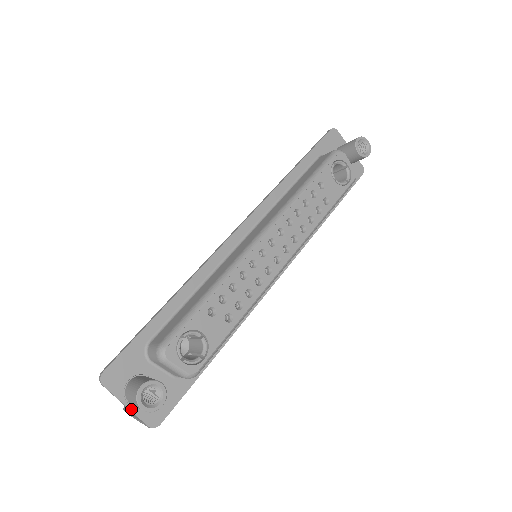
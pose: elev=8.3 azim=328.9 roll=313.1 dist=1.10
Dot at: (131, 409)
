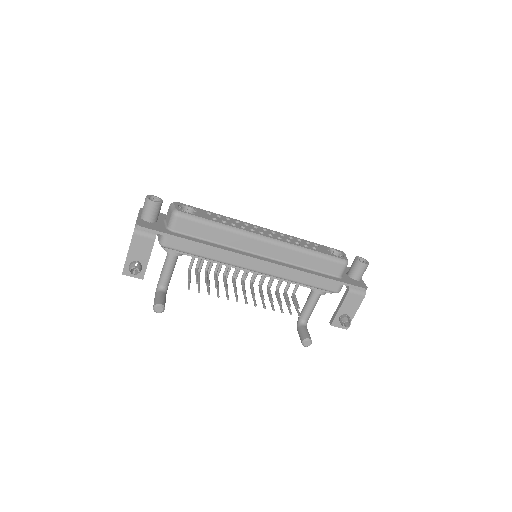
Dot at: (138, 217)
